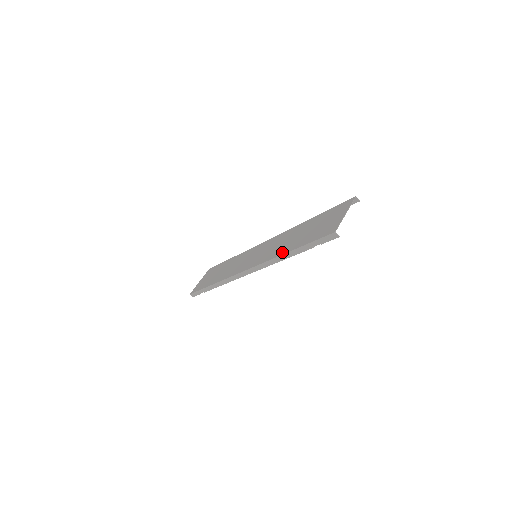
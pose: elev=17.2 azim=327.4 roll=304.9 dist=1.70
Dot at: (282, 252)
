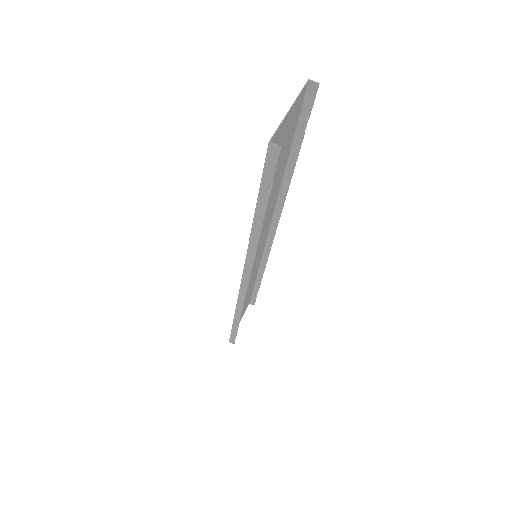
Dot at: occluded
